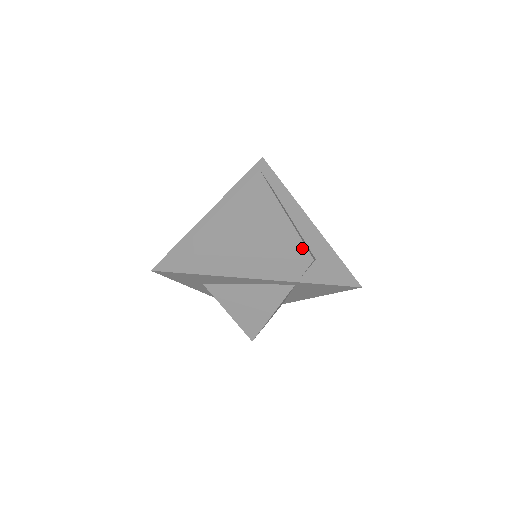
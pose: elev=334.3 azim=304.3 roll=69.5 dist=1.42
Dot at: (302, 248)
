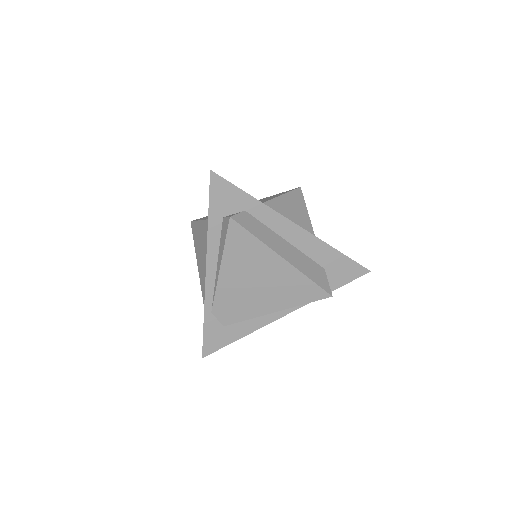
Dot at: (318, 290)
